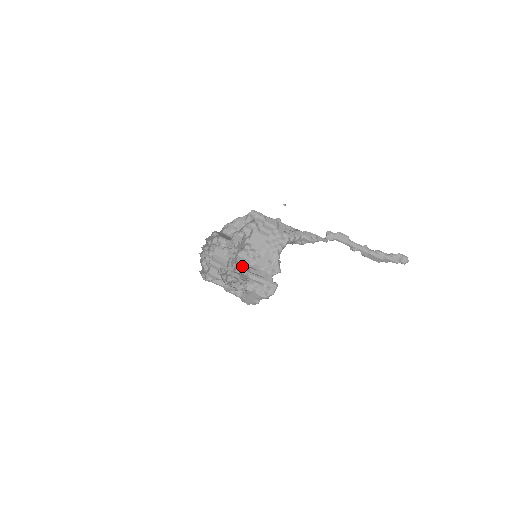
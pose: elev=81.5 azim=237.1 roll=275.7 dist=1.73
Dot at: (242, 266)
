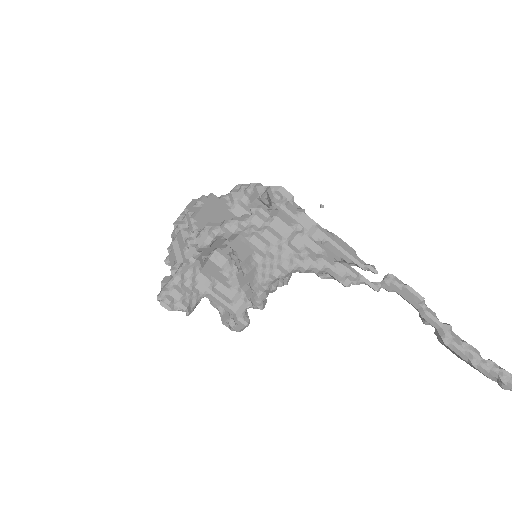
Dot at: (203, 277)
